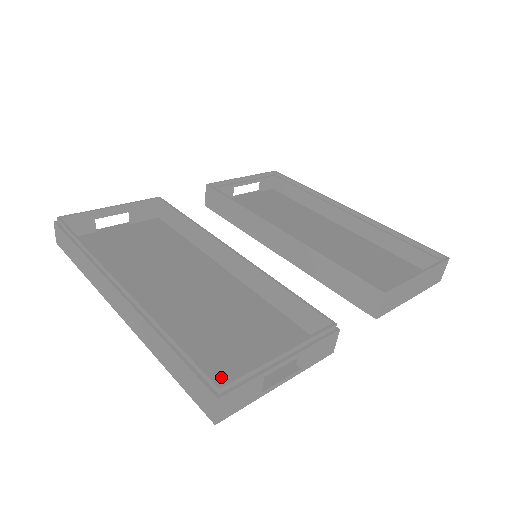
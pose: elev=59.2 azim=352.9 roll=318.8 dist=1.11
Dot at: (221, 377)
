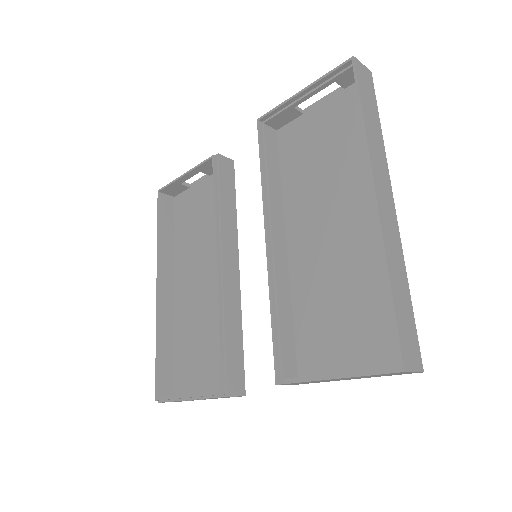
Dot at: (185, 376)
